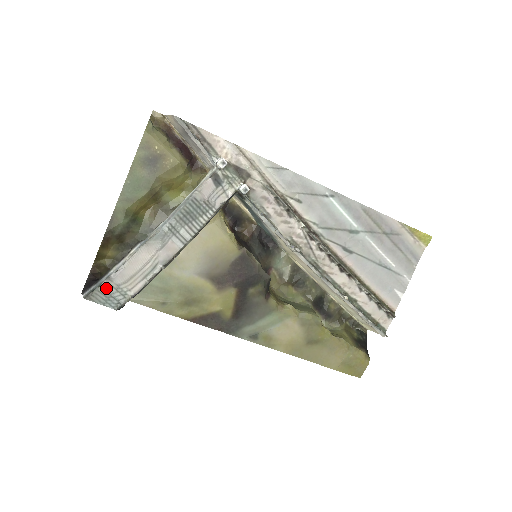
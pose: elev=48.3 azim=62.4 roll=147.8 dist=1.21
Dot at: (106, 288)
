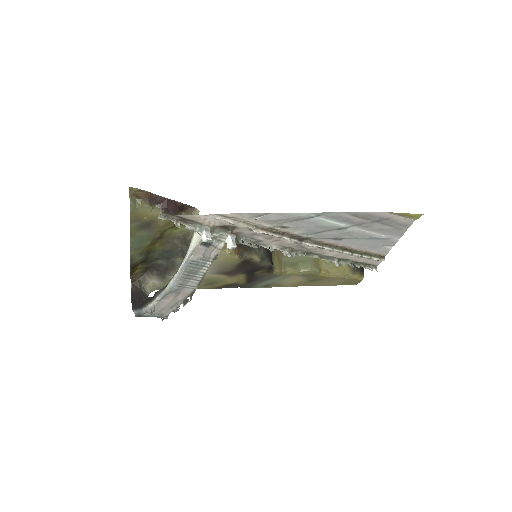
Dot at: (148, 315)
